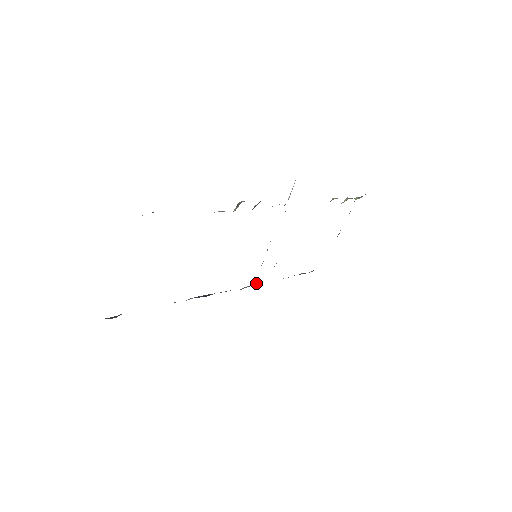
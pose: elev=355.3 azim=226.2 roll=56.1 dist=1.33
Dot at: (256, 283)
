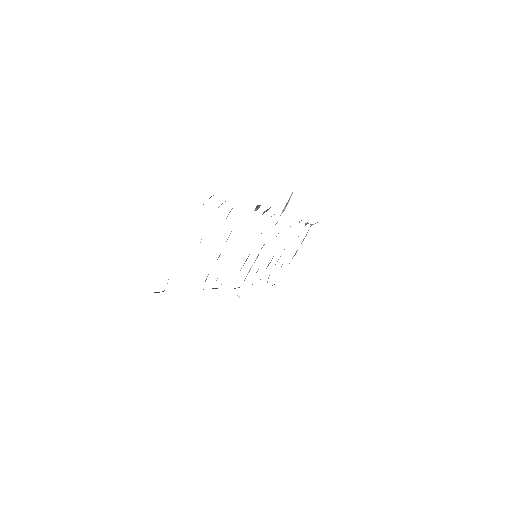
Dot at: occluded
